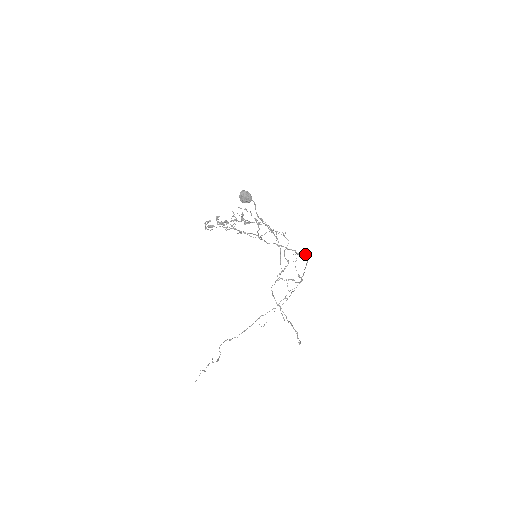
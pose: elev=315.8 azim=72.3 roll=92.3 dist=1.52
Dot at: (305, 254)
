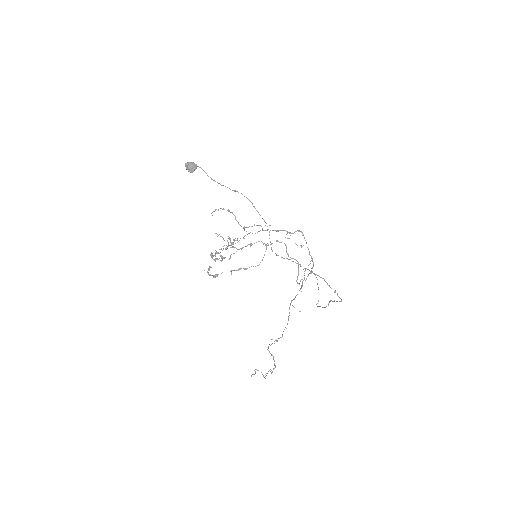
Dot at: occluded
